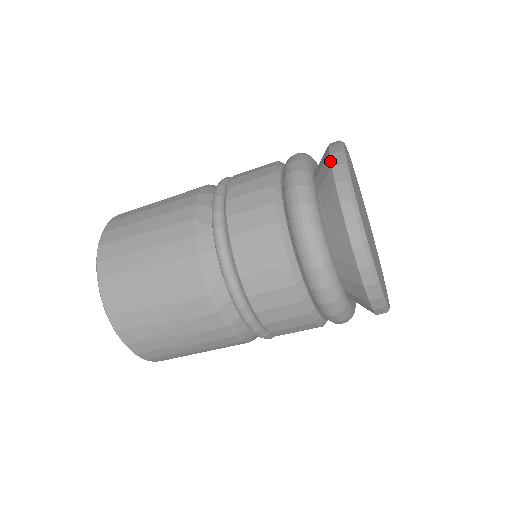
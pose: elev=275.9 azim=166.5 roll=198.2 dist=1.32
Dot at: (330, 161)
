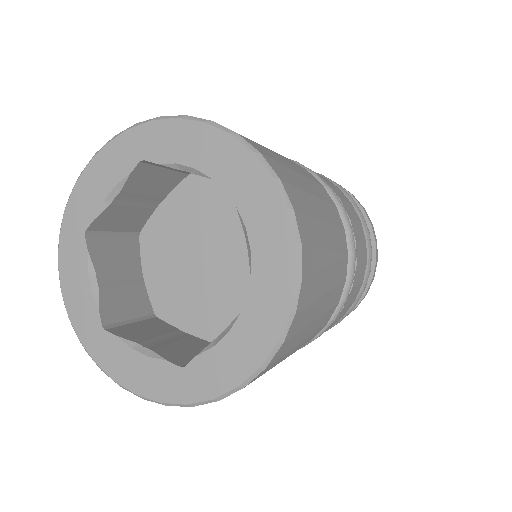
Dot at: occluded
